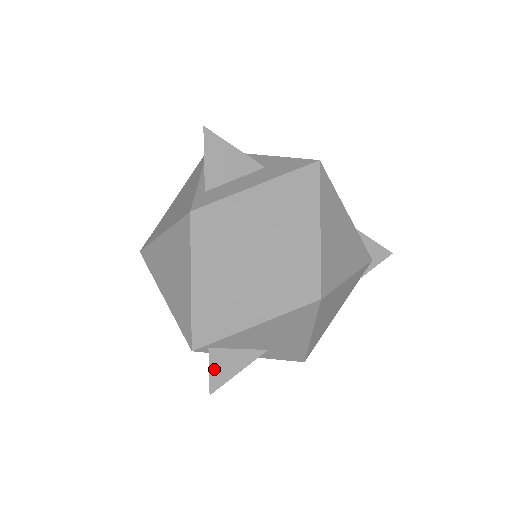
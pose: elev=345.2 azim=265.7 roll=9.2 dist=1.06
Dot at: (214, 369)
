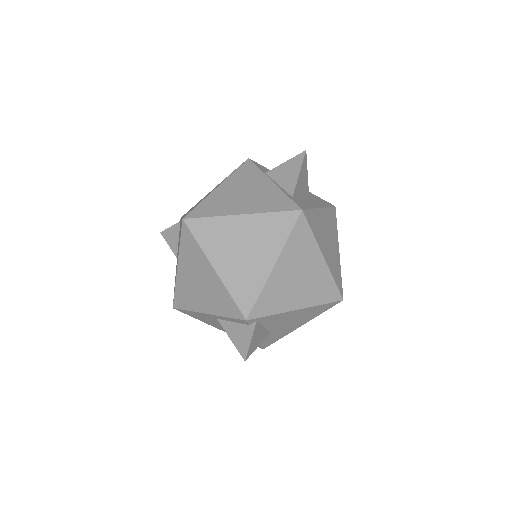
Dot at: (253, 339)
